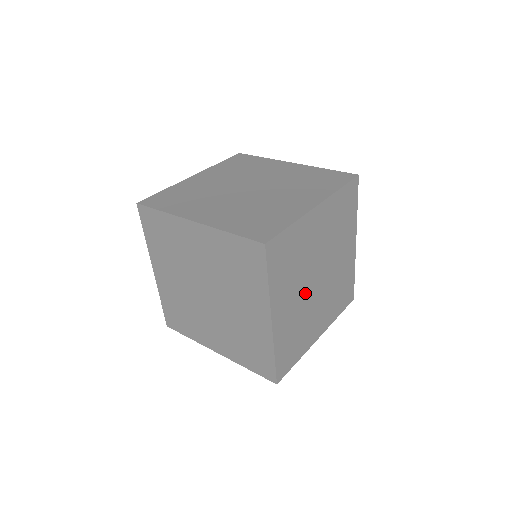
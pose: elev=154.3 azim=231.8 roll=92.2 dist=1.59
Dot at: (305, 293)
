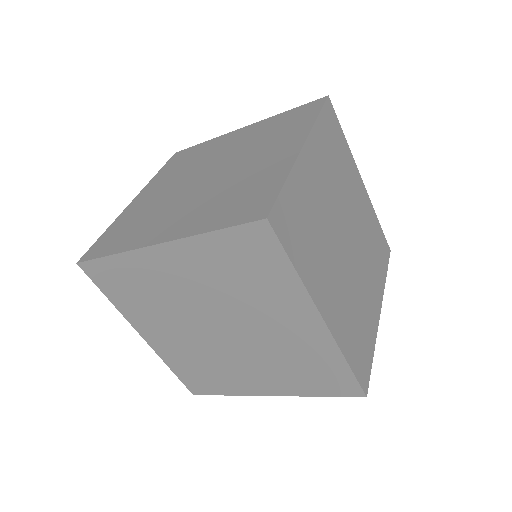
Dot at: (342, 265)
